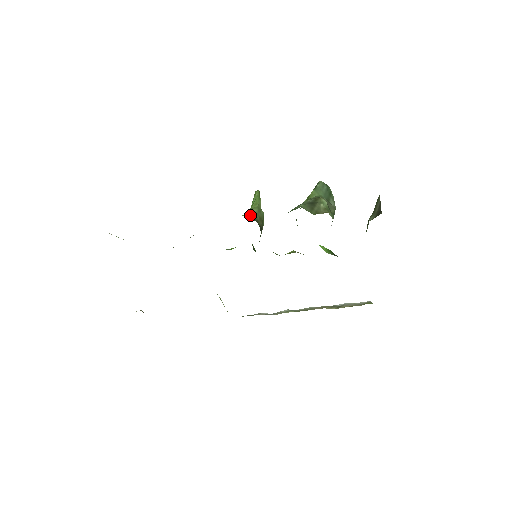
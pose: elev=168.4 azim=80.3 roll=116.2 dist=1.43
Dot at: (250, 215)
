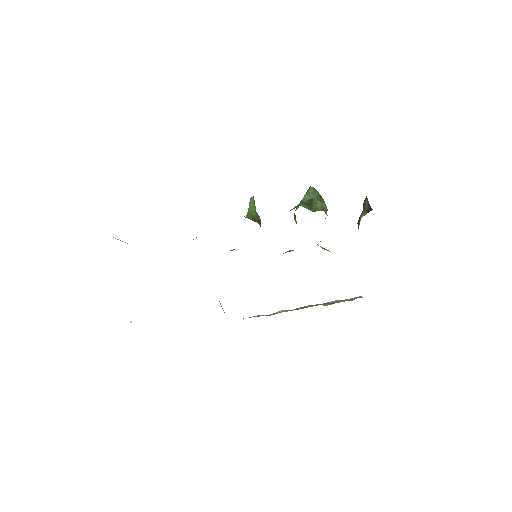
Dot at: (250, 217)
